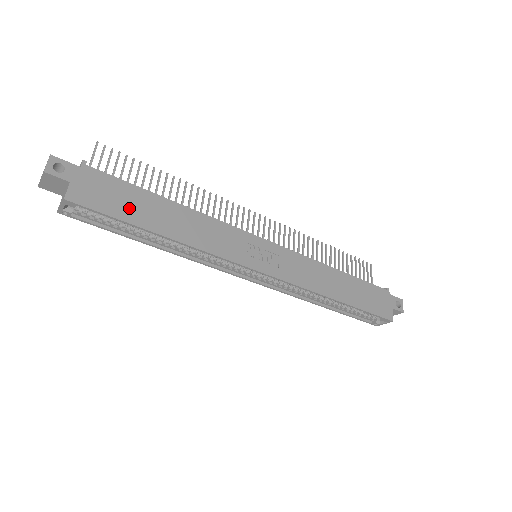
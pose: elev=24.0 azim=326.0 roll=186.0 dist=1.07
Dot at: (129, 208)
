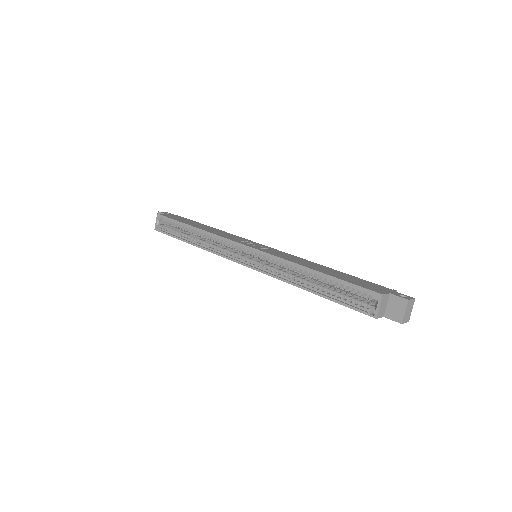
Dot at: (185, 221)
